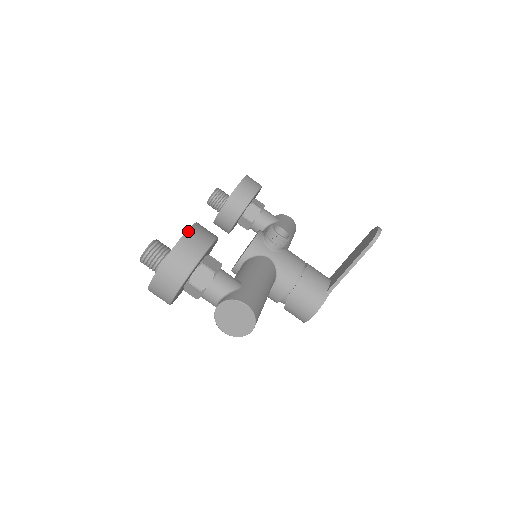
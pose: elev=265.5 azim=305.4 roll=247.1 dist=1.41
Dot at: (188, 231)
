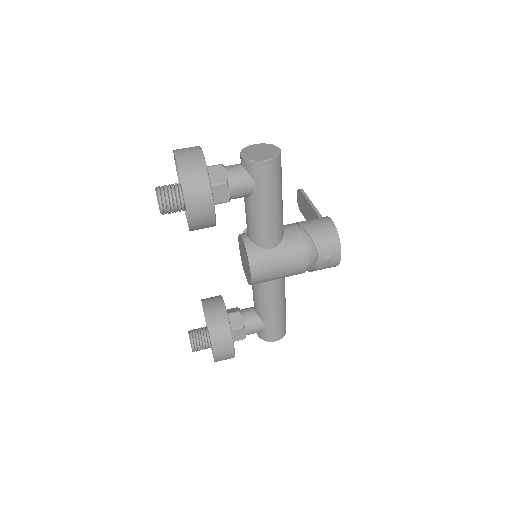
Dot at: (176, 164)
